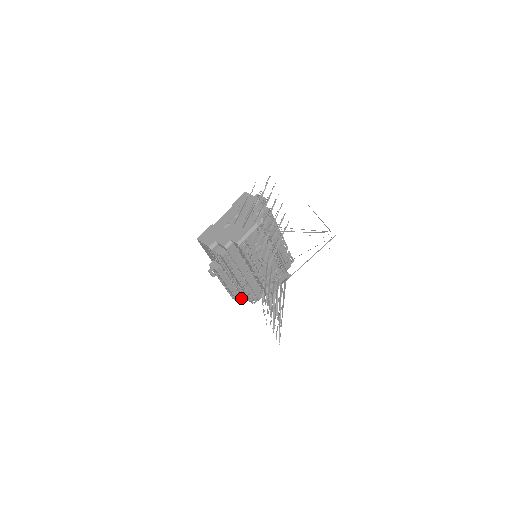
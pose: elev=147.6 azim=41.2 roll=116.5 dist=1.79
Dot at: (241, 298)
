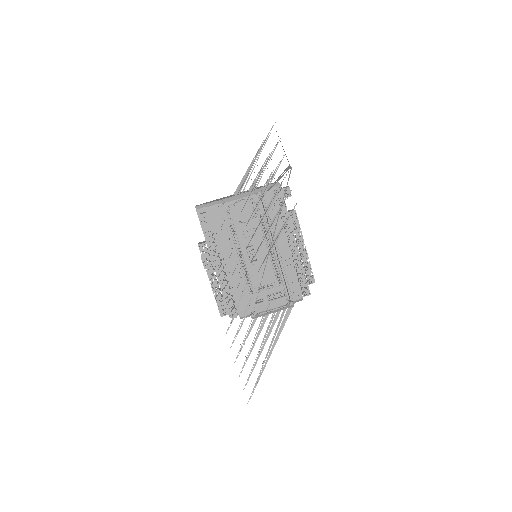
Dot at: (227, 312)
